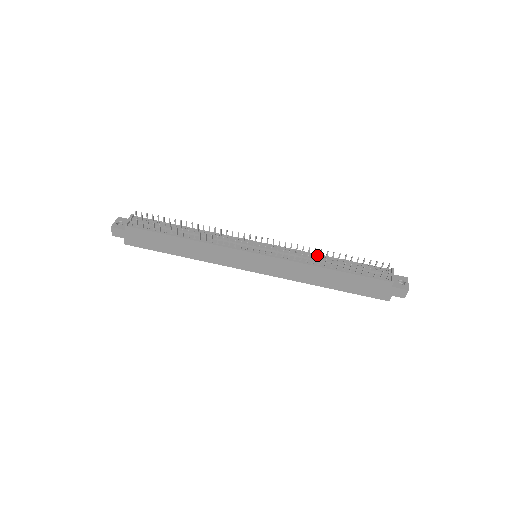
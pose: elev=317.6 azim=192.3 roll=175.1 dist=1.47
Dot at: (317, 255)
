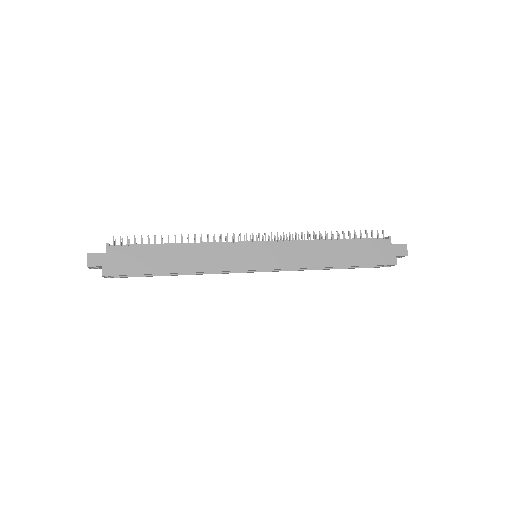
Dot at: occluded
